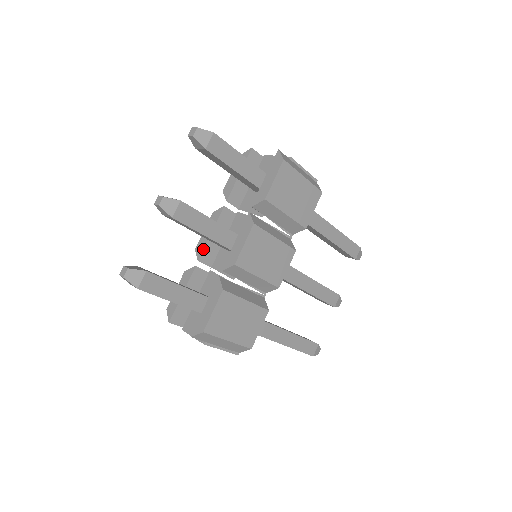
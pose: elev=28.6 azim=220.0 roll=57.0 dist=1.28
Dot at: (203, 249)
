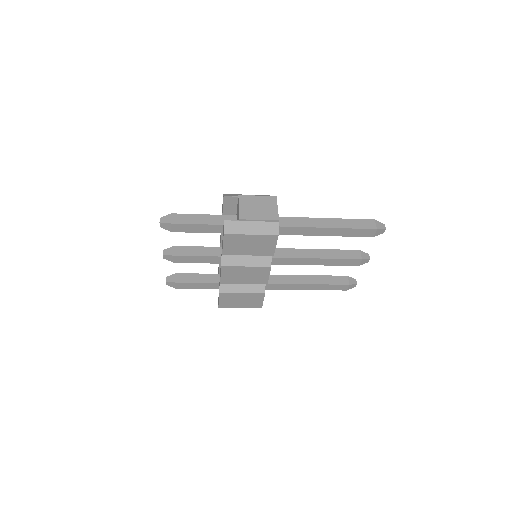
Dot at: occluded
